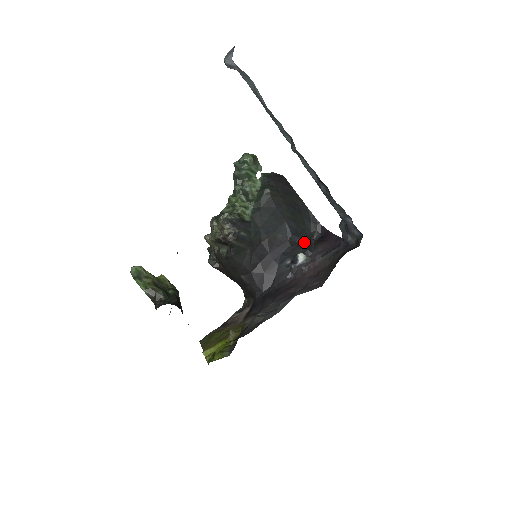
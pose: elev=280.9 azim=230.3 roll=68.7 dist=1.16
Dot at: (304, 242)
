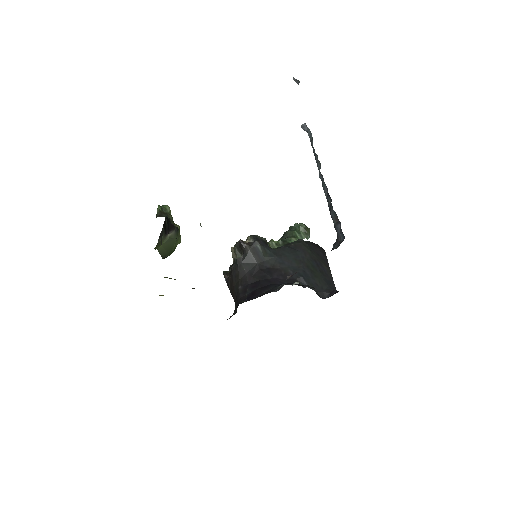
Dot at: occluded
